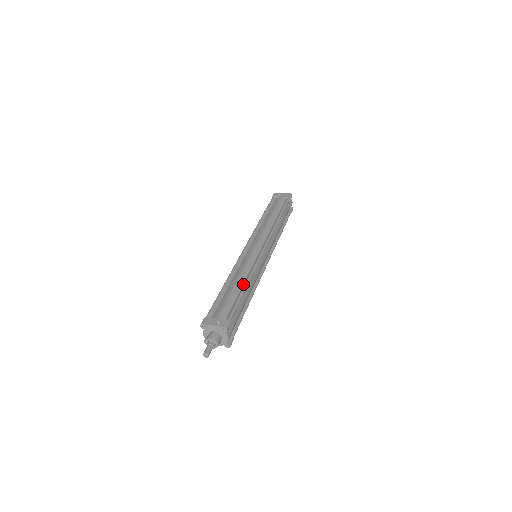
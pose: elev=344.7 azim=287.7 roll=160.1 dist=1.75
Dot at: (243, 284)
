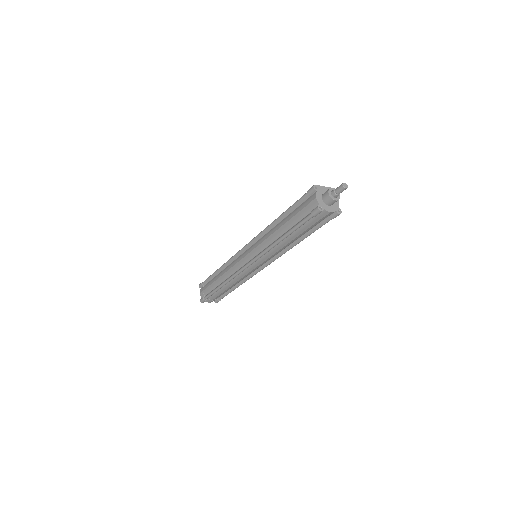
Dot at: occluded
